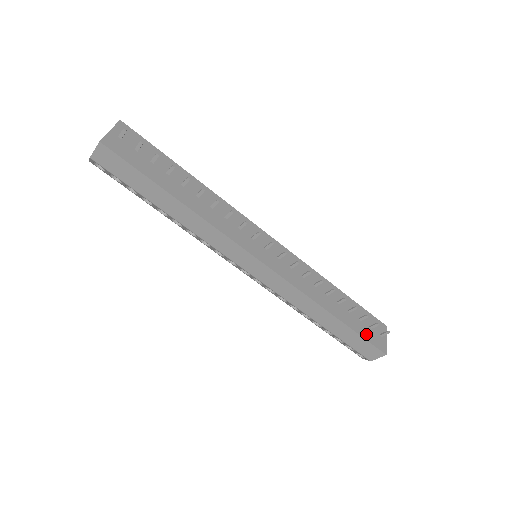
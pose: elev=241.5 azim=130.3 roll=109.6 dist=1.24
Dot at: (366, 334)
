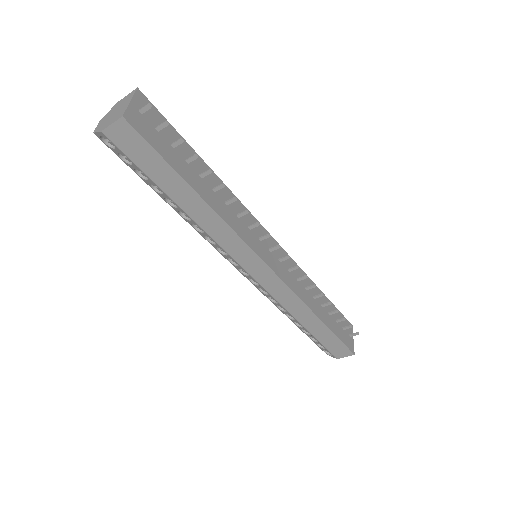
Dot at: (341, 336)
